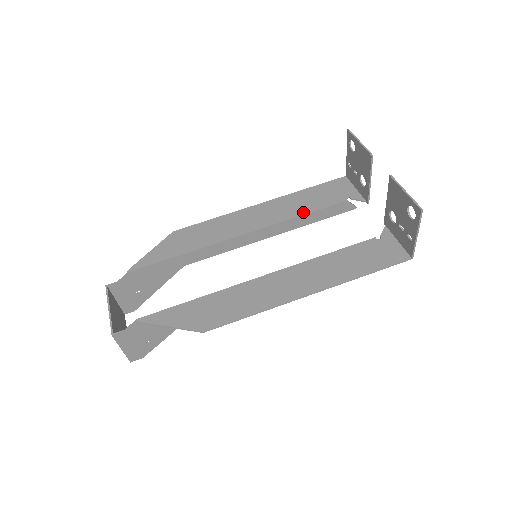
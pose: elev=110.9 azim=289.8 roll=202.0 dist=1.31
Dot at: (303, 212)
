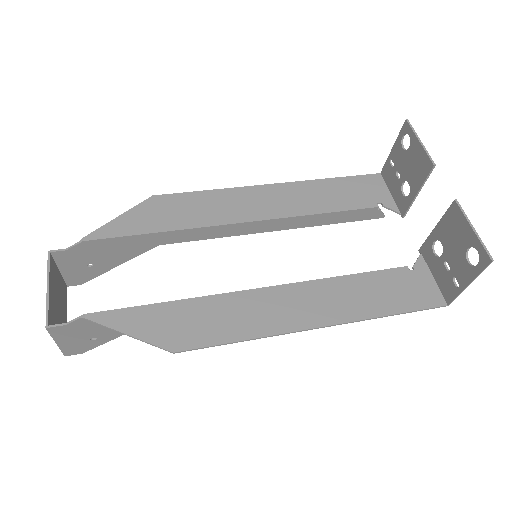
Dot at: (323, 210)
